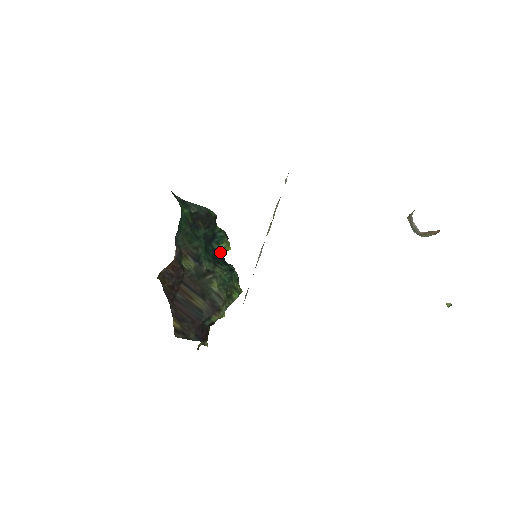
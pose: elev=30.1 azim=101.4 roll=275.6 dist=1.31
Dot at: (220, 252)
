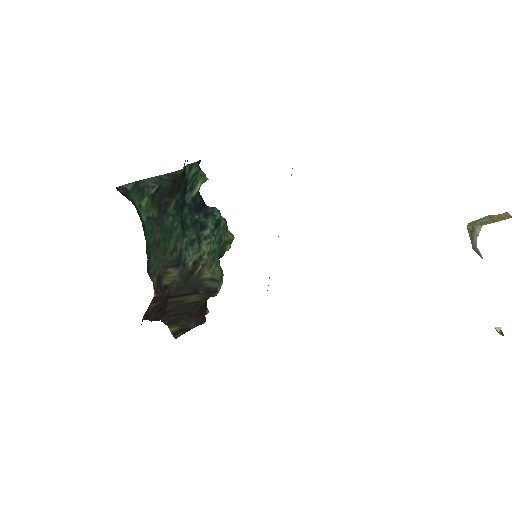
Dot at: (197, 199)
